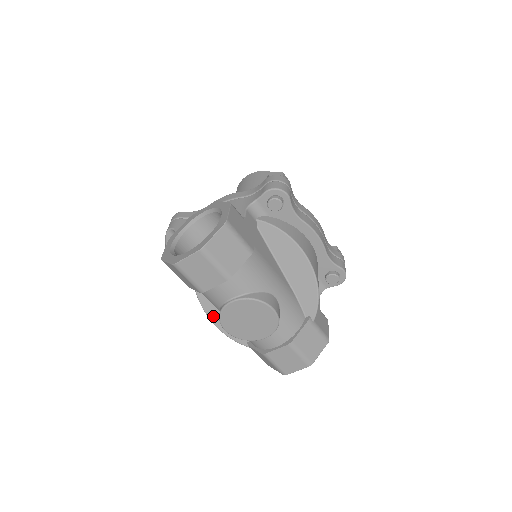
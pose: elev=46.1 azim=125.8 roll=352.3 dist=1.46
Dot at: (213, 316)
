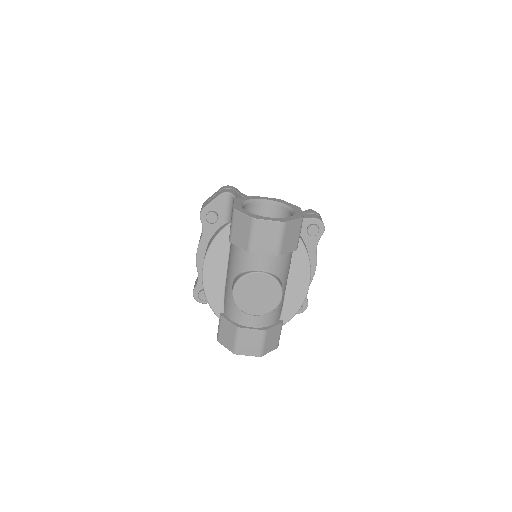
Dot at: (207, 277)
